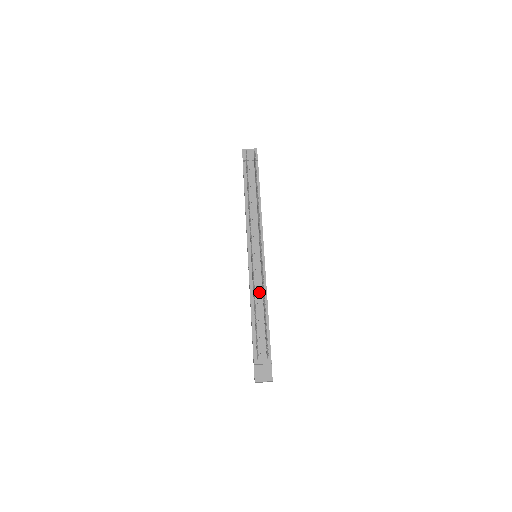
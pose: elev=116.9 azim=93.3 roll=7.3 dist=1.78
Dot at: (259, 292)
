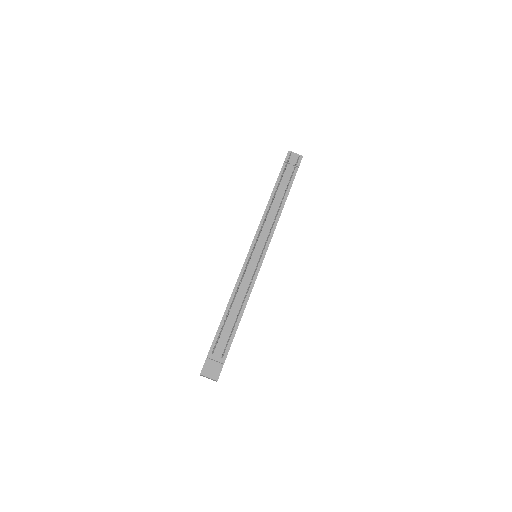
Dot at: (243, 291)
